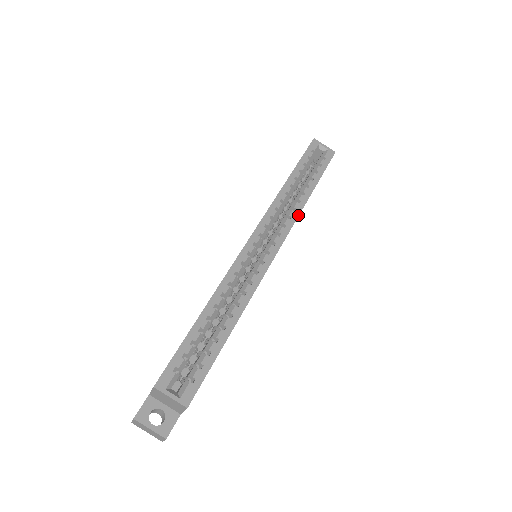
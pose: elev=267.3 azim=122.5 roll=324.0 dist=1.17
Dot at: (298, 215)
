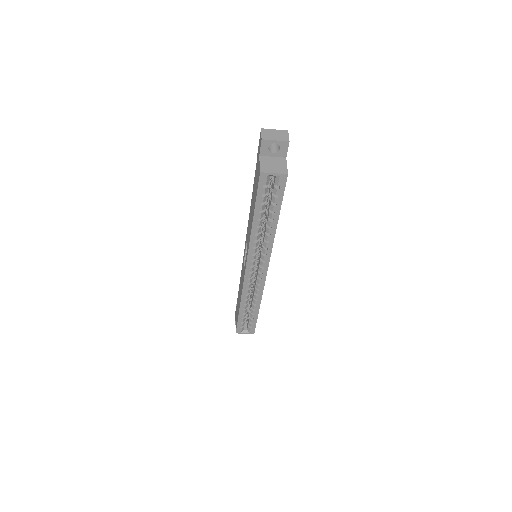
Dot at: (272, 245)
